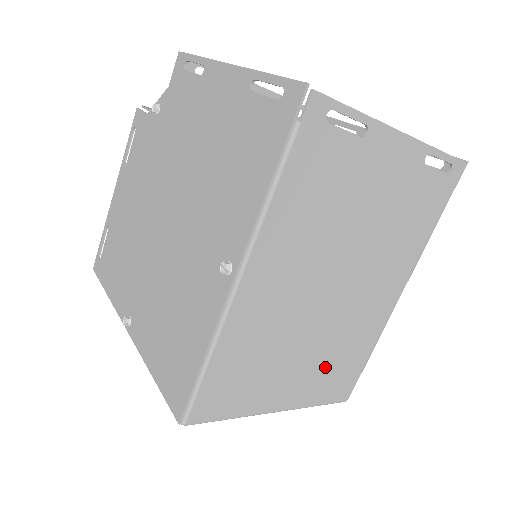
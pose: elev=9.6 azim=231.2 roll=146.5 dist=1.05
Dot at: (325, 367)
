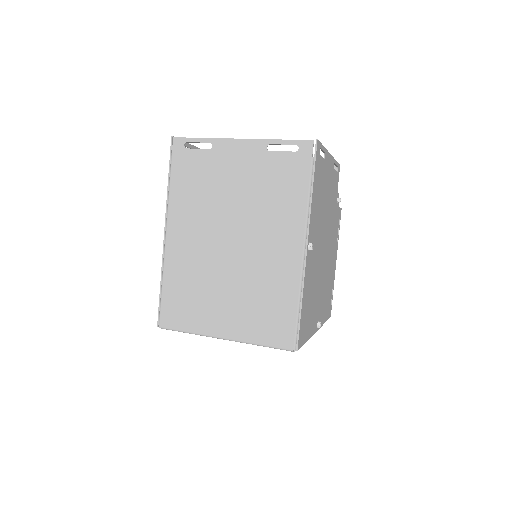
Dot at: (252, 307)
